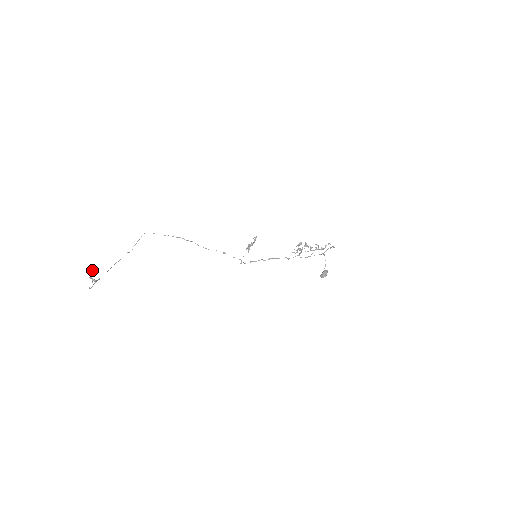
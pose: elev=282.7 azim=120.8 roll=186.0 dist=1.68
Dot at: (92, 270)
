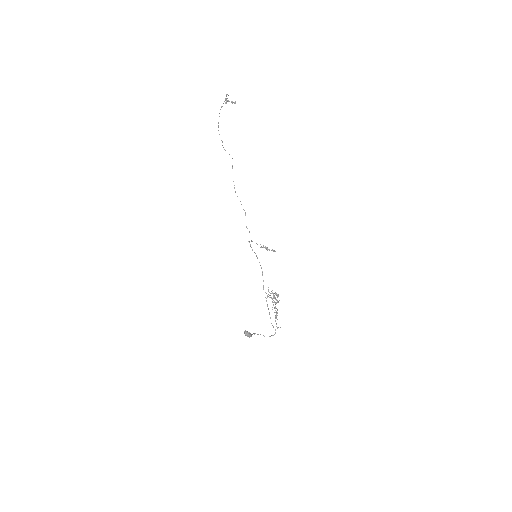
Dot at: (232, 102)
